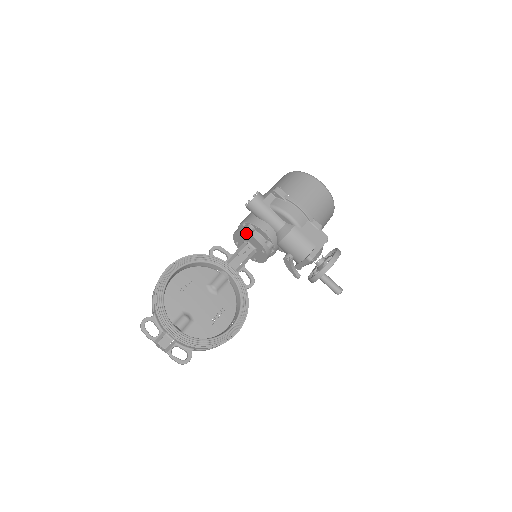
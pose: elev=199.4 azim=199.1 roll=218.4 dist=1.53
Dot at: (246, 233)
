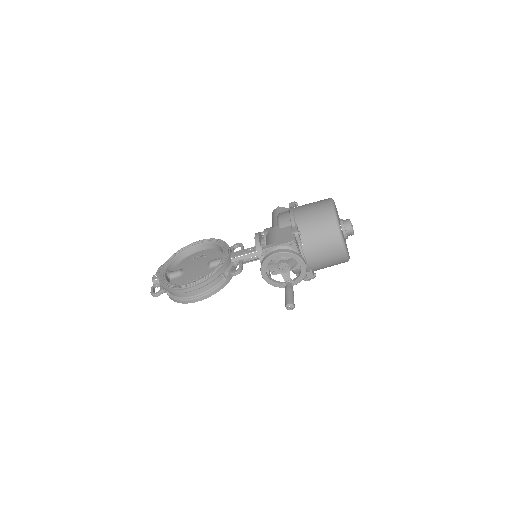
Dot at: occluded
